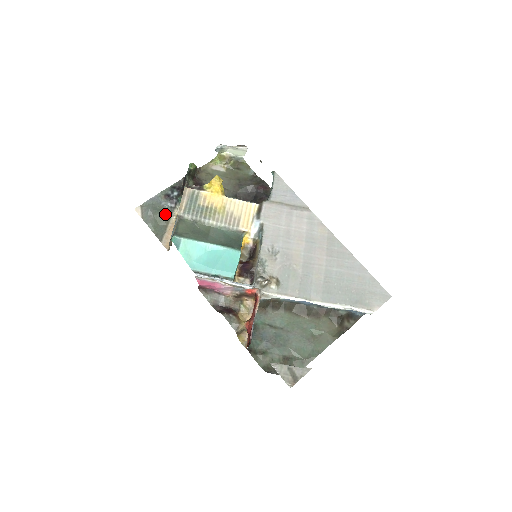
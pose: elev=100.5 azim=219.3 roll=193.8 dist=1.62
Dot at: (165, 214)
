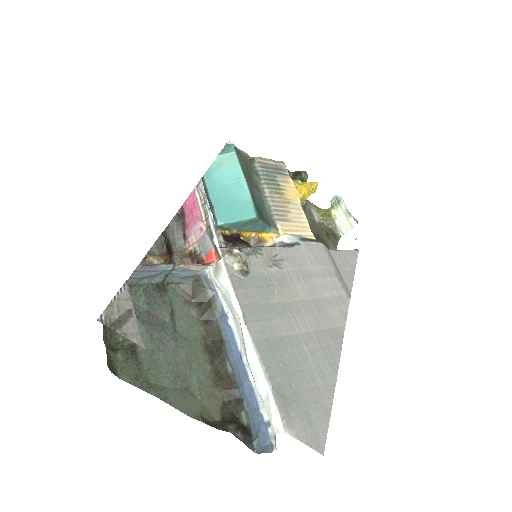
Dot at: occluded
